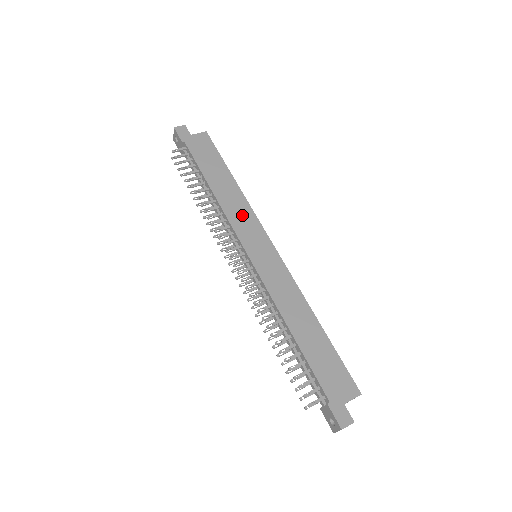
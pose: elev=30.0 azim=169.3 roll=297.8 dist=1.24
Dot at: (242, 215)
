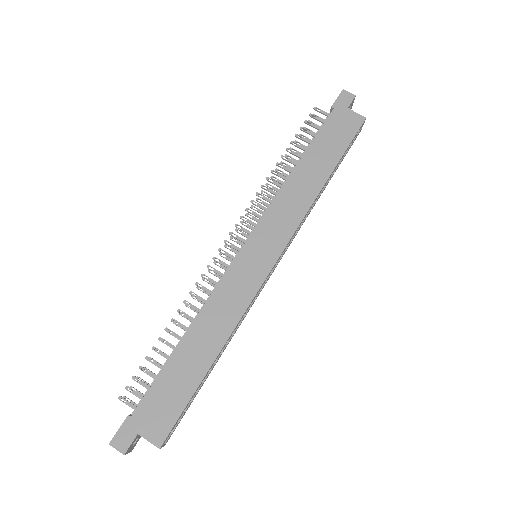
Dot at: (288, 212)
